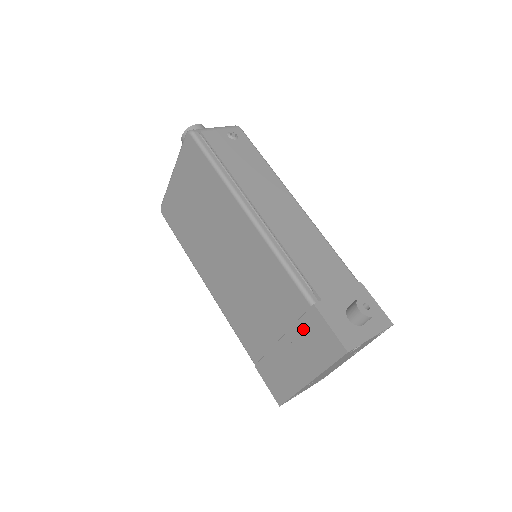
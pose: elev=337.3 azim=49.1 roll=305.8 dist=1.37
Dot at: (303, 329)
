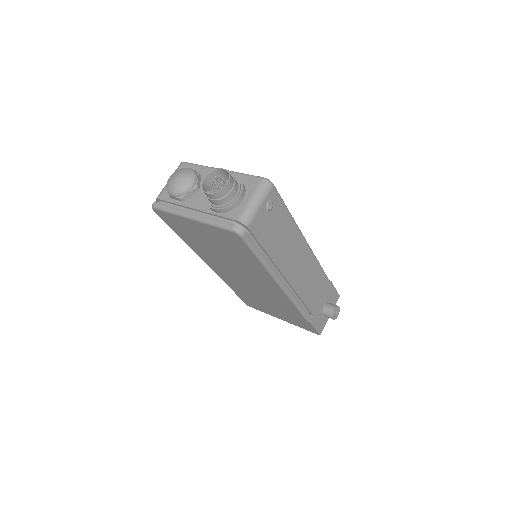
Dot at: (293, 318)
